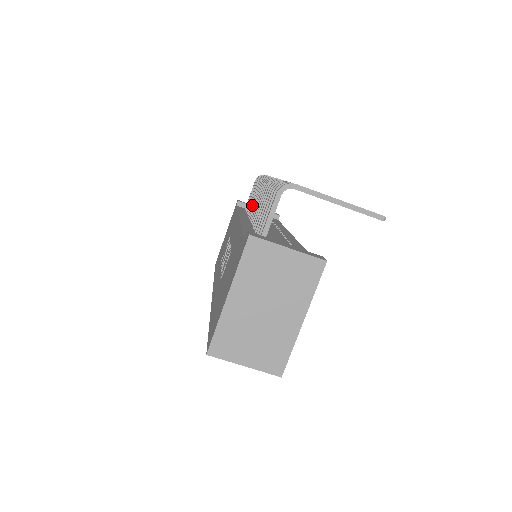
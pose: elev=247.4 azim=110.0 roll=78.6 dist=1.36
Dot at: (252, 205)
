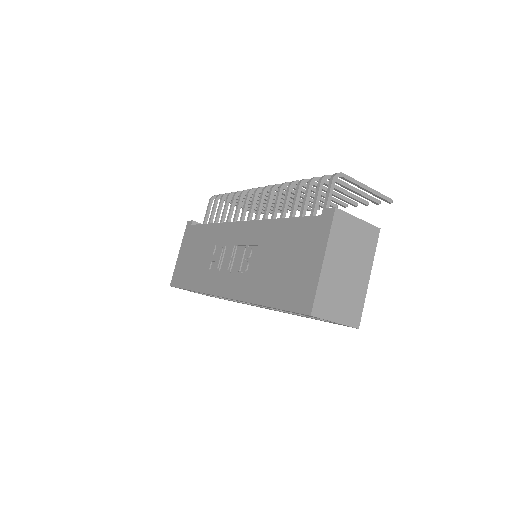
Dot at: (236, 215)
